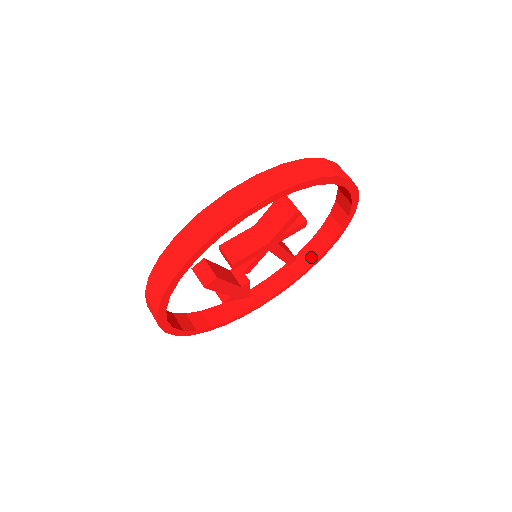
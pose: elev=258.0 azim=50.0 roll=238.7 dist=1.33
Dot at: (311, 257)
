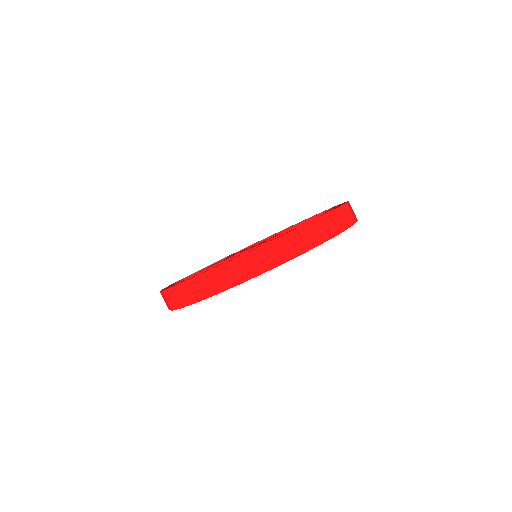
Dot at: occluded
